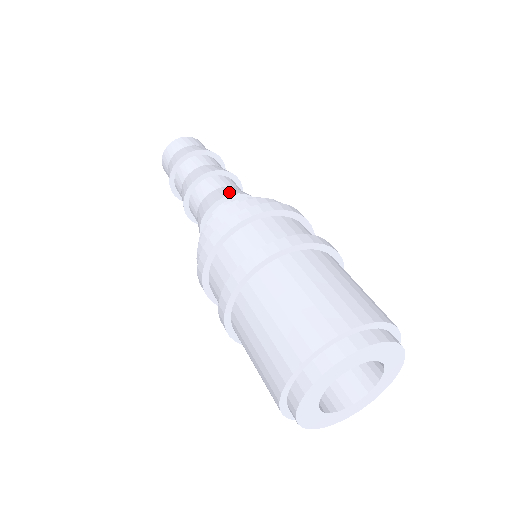
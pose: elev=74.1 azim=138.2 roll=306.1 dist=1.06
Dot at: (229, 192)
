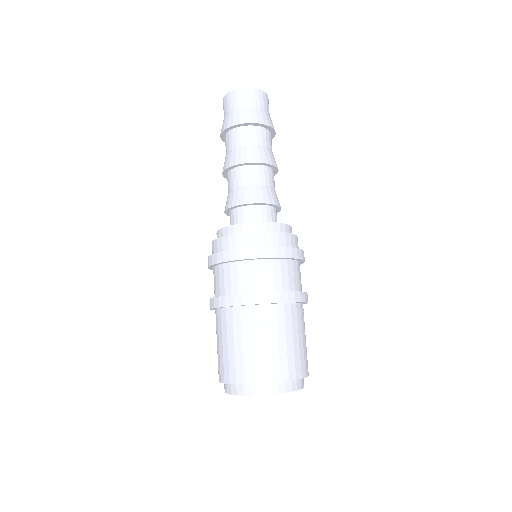
Dot at: (264, 198)
